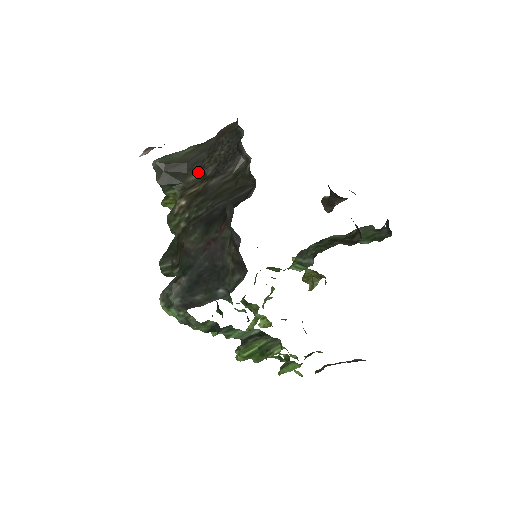
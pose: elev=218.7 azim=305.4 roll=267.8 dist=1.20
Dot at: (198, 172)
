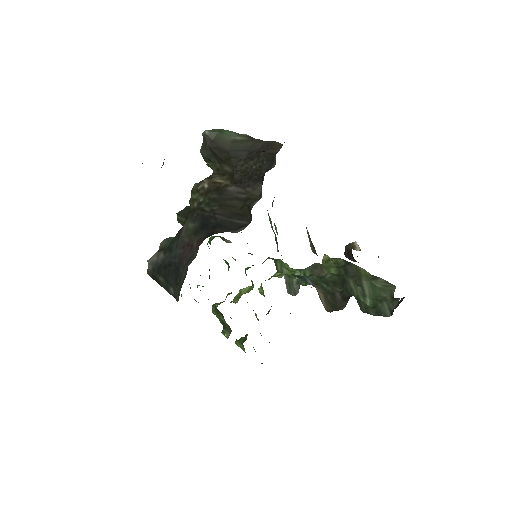
Dot at: (231, 167)
